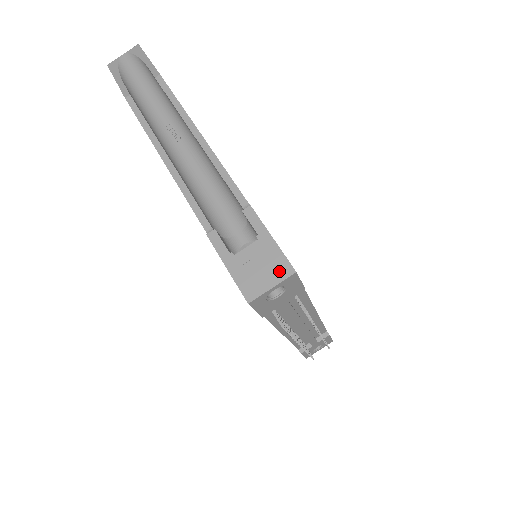
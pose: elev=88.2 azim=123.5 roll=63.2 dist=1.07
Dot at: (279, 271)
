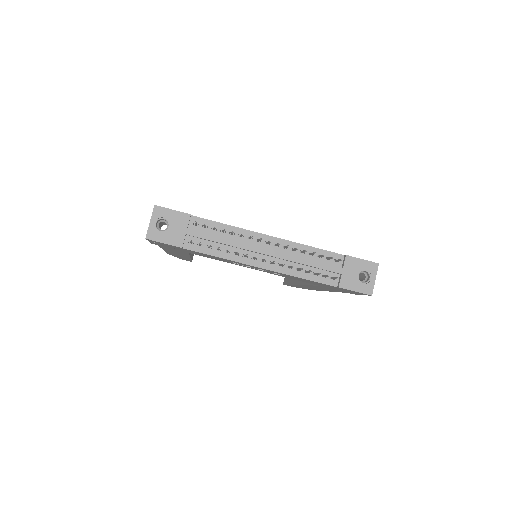
Dot at: (153, 214)
